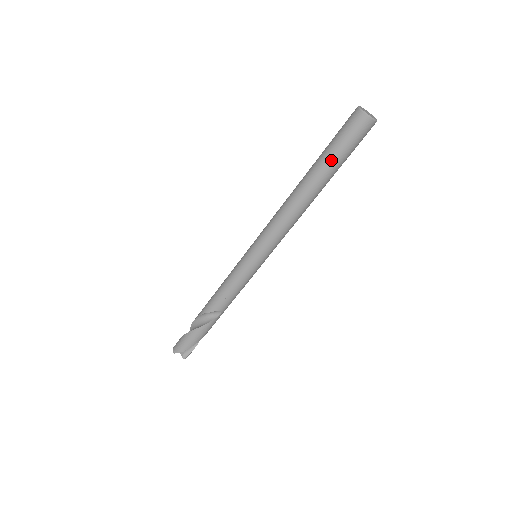
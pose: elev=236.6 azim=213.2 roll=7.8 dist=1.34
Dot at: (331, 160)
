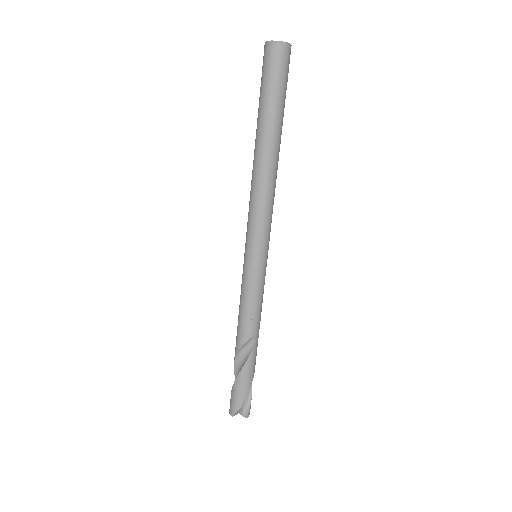
Dot at: (269, 107)
